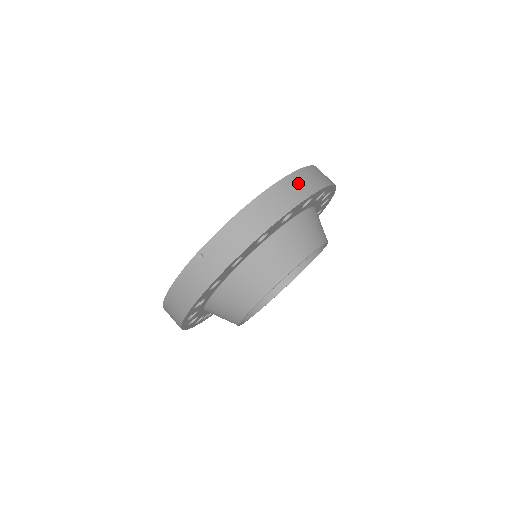
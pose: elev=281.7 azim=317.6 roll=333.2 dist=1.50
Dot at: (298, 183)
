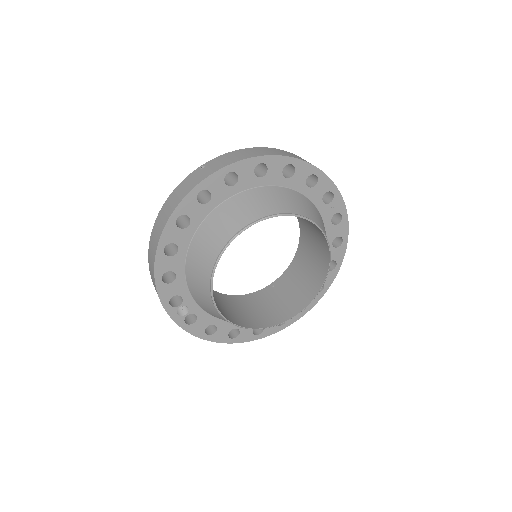
Dot at: occluded
